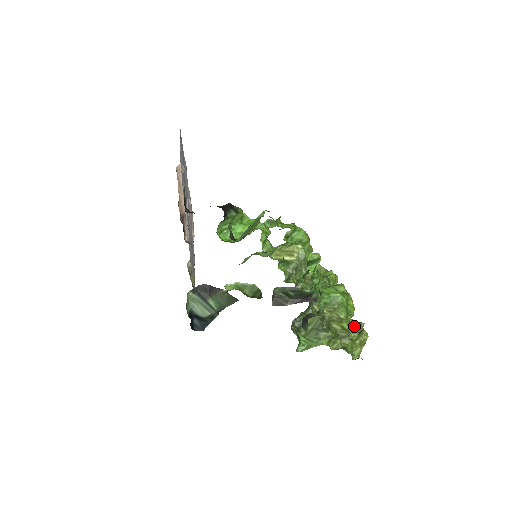
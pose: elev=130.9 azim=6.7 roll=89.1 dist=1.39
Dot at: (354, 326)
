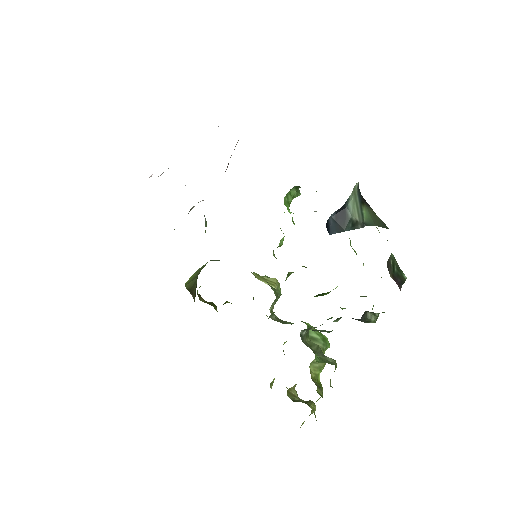
Dot at: occluded
